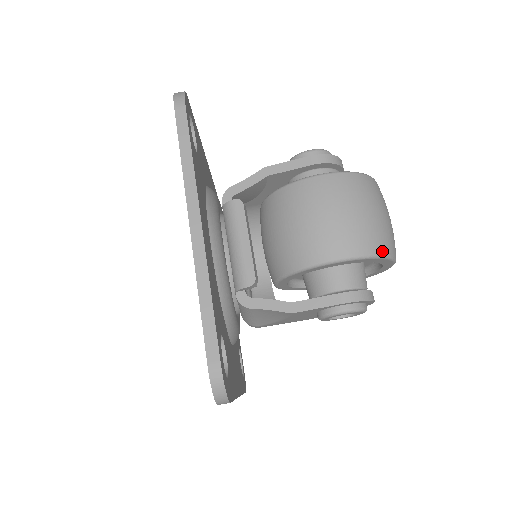
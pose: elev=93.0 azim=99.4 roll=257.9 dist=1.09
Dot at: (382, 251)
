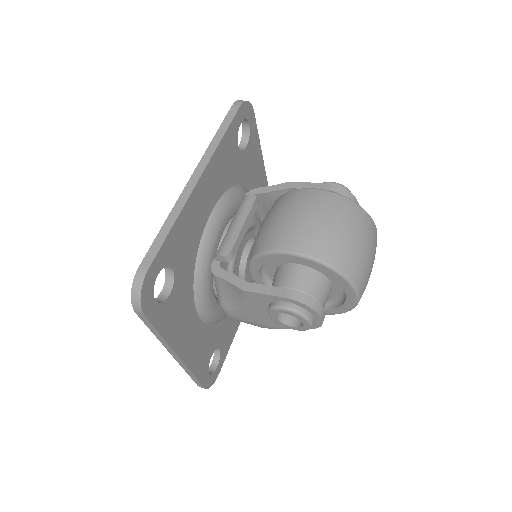
Dot at: (338, 265)
